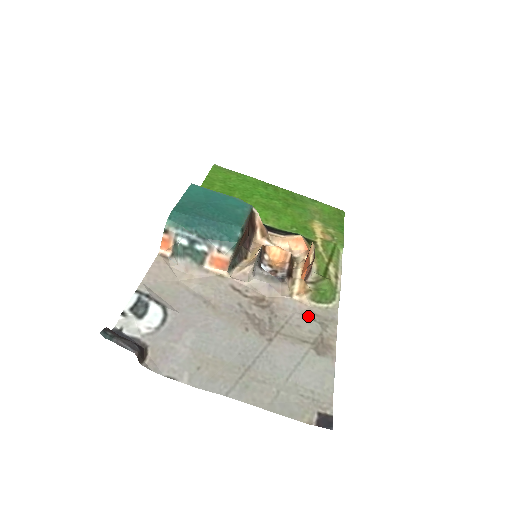
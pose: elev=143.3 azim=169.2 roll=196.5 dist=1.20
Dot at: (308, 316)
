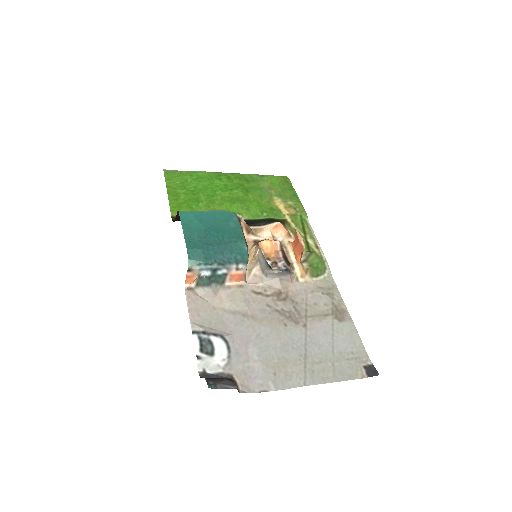
Dot at: (317, 292)
